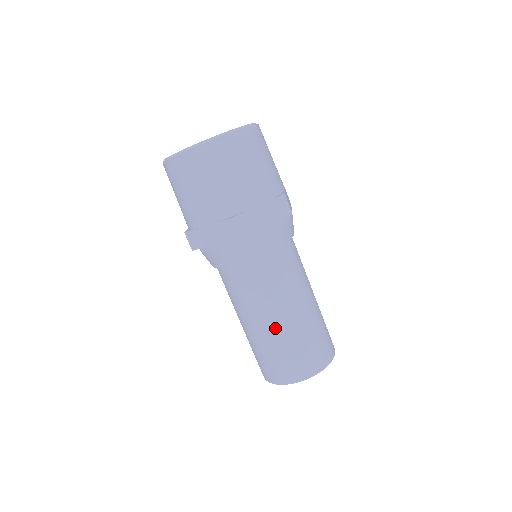
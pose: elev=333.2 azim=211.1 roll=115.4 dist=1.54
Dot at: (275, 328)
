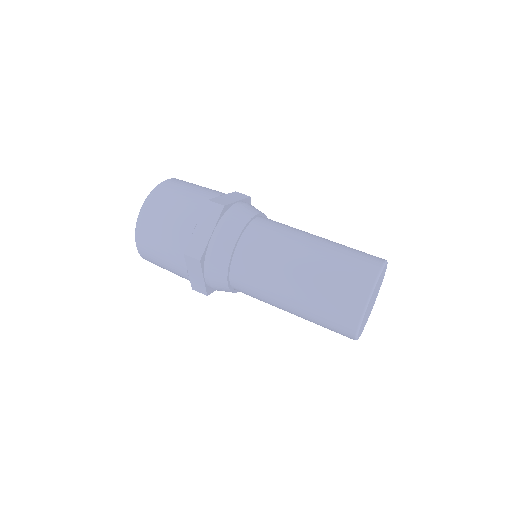
Dot at: (313, 253)
